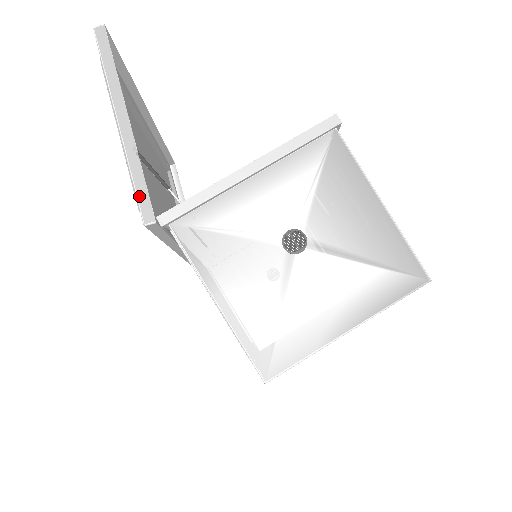
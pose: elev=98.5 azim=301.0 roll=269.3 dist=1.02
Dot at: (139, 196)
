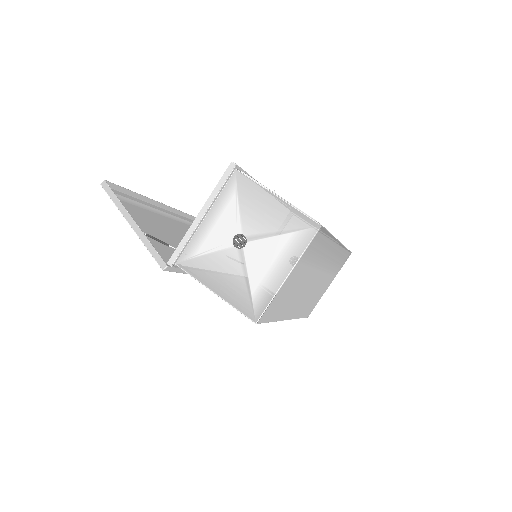
Dot at: (154, 257)
